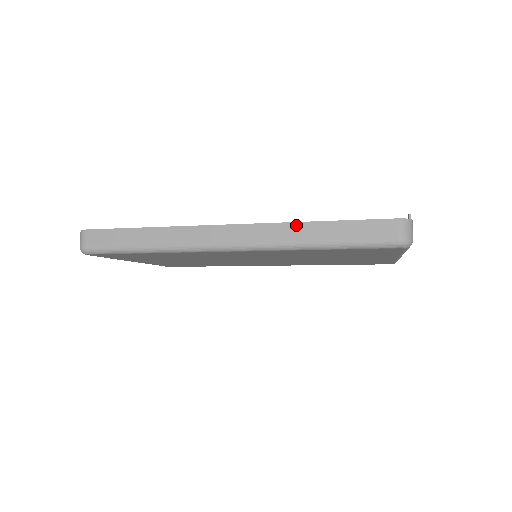
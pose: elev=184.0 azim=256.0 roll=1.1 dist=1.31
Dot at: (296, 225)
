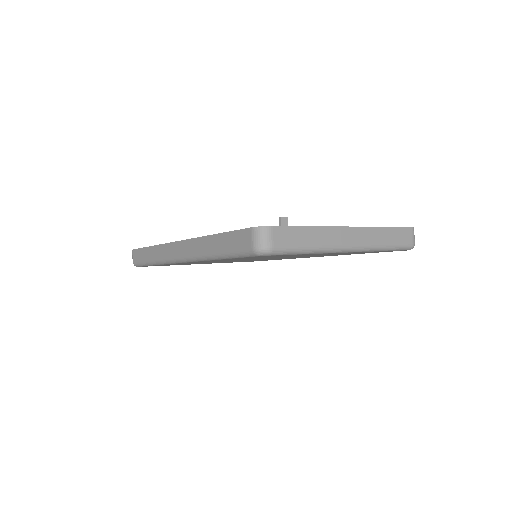
Dot at: (203, 239)
